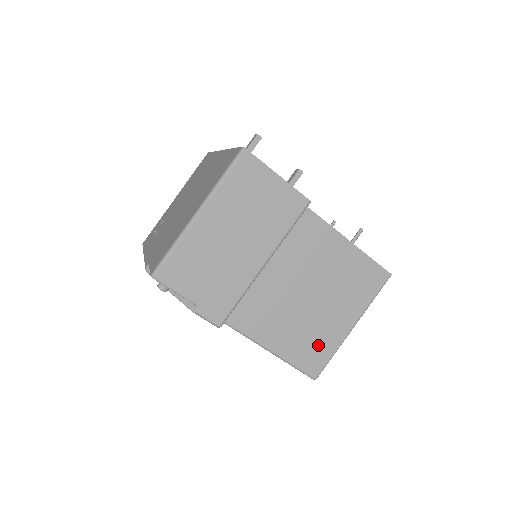
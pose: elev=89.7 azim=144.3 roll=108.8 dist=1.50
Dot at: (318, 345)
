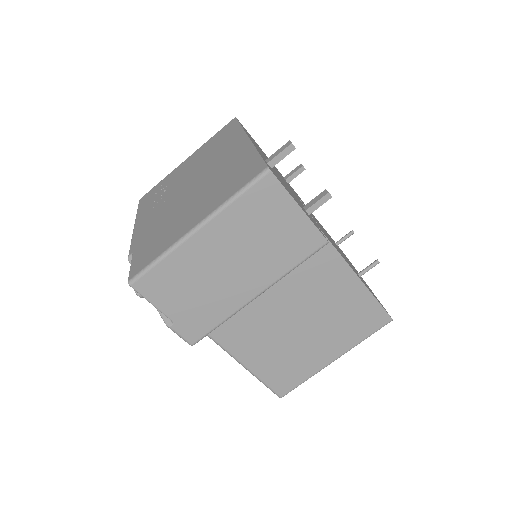
Dot at: (293, 369)
